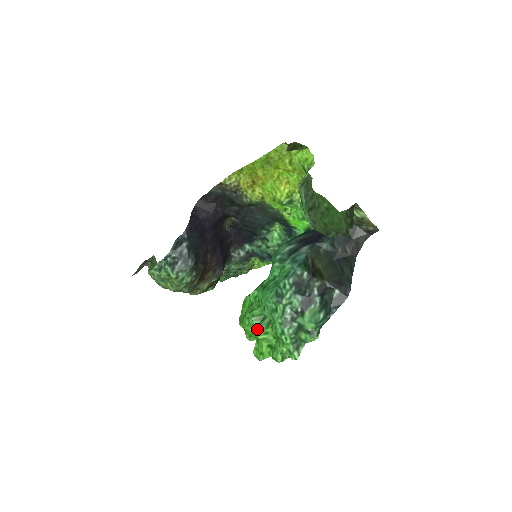
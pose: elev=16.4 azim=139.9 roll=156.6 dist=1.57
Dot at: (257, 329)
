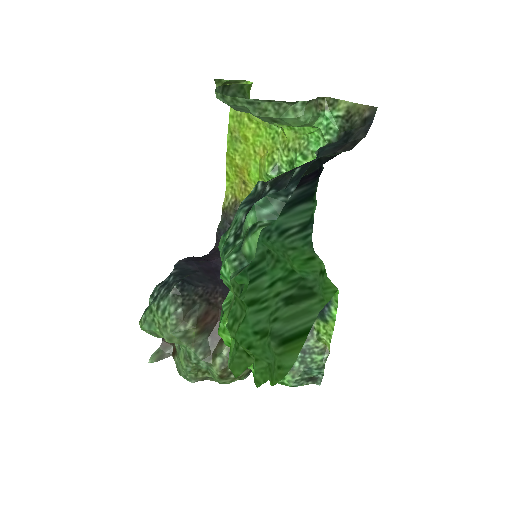
Dot at: (224, 314)
